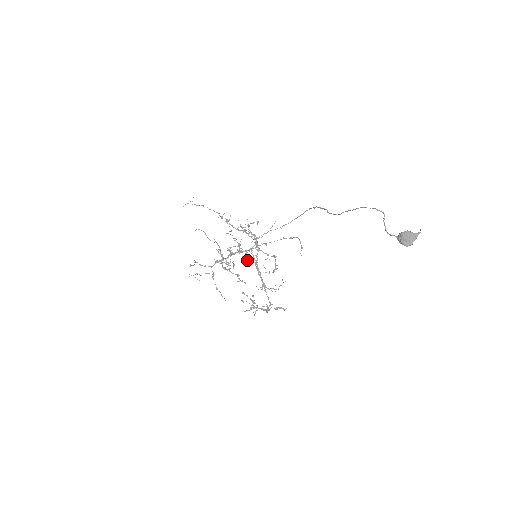
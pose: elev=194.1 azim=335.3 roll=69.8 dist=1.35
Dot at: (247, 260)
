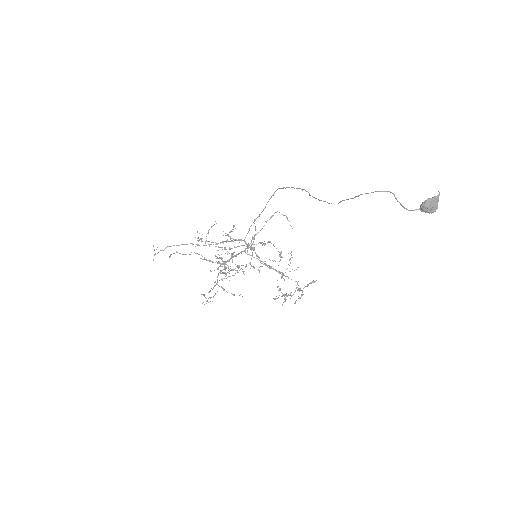
Dot at: occluded
